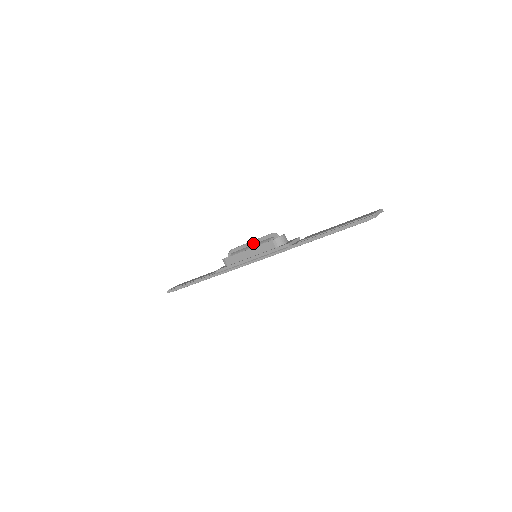
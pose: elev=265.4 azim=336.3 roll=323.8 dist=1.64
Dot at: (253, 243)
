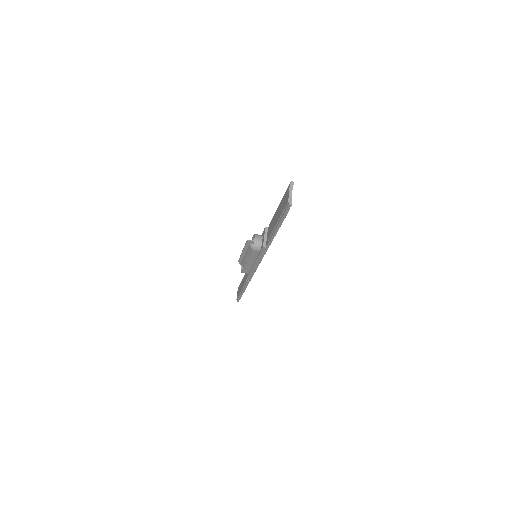
Dot at: (244, 252)
